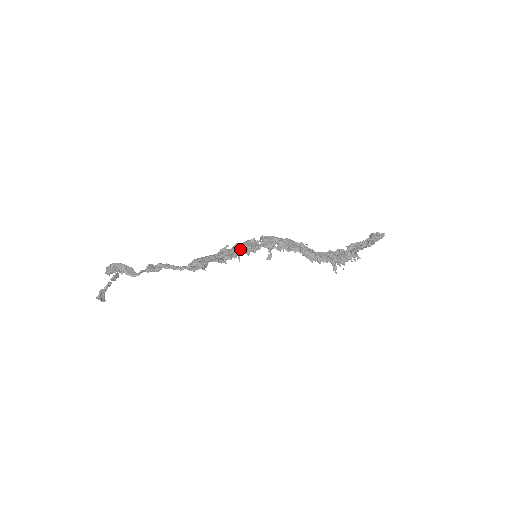
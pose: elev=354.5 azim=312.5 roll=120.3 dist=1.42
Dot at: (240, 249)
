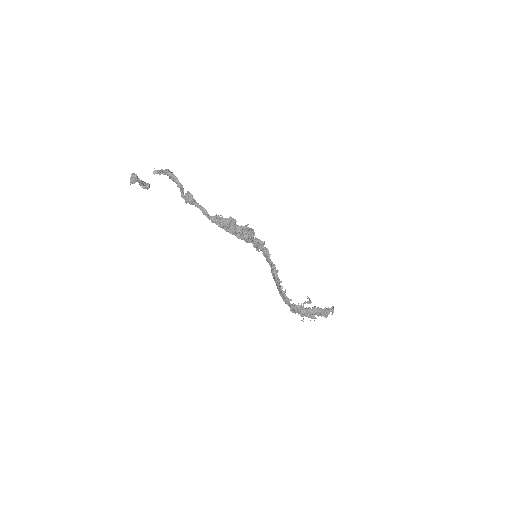
Dot at: (253, 237)
